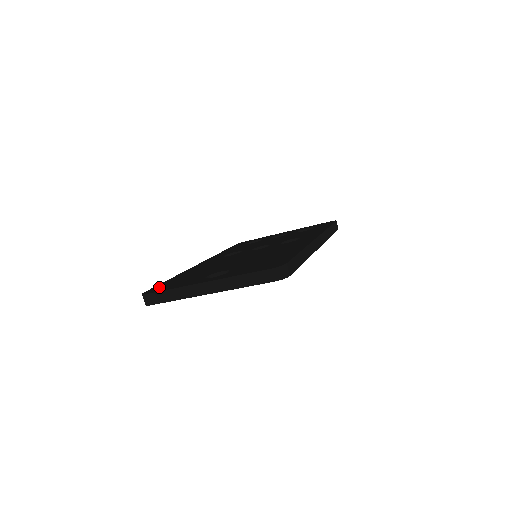
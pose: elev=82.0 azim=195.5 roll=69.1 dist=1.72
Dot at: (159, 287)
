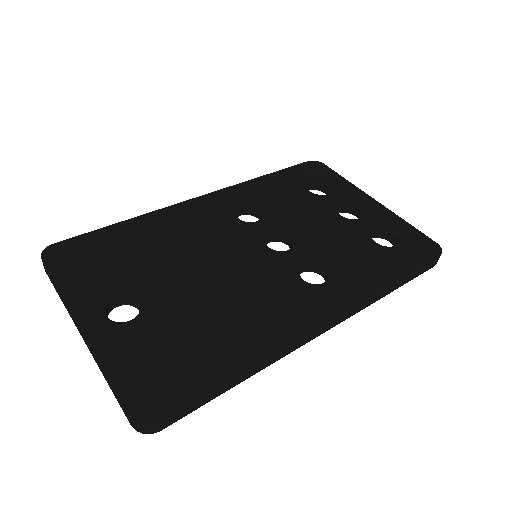
Dot at: (74, 249)
